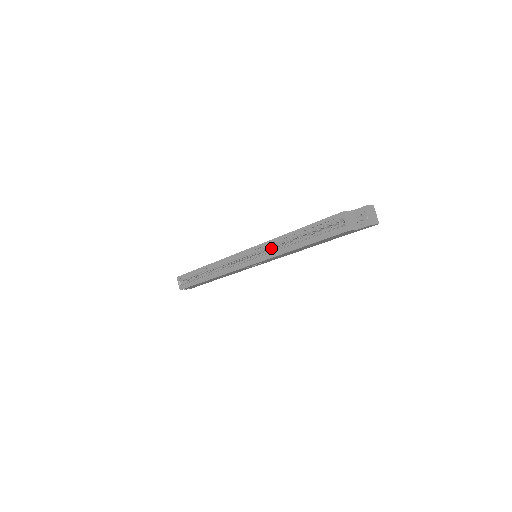
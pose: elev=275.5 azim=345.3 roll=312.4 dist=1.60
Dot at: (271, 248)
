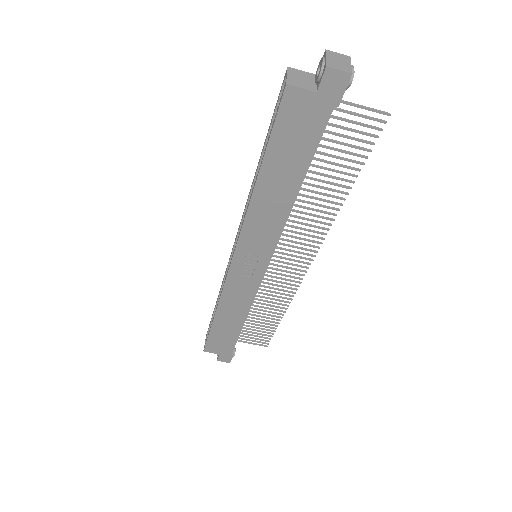
Dot at: occluded
